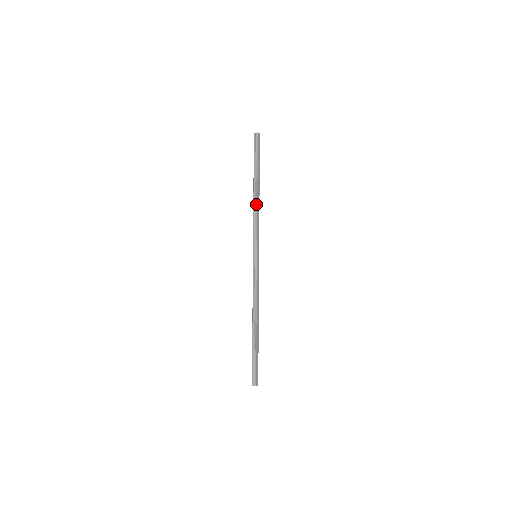
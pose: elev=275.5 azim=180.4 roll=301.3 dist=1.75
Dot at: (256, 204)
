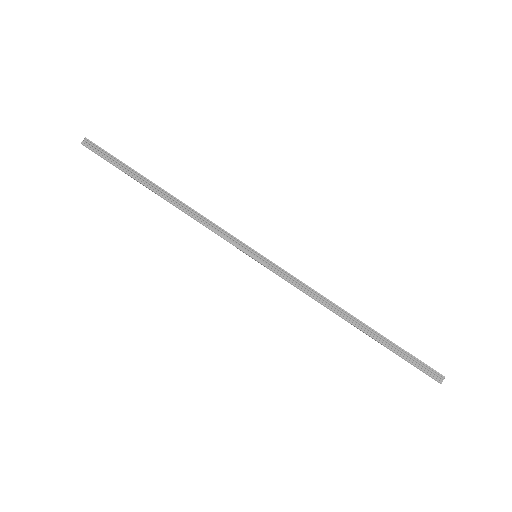
Dot at: (183, 206)
